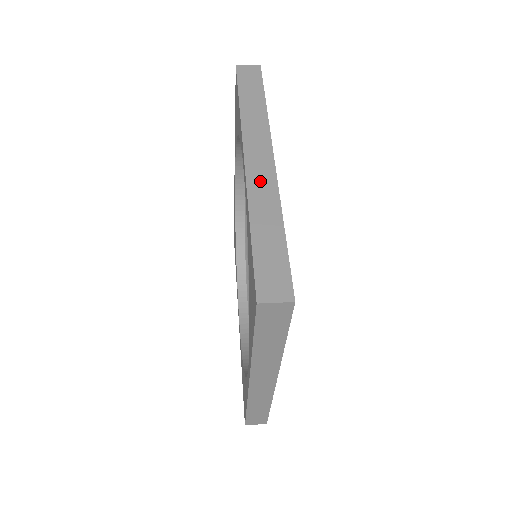
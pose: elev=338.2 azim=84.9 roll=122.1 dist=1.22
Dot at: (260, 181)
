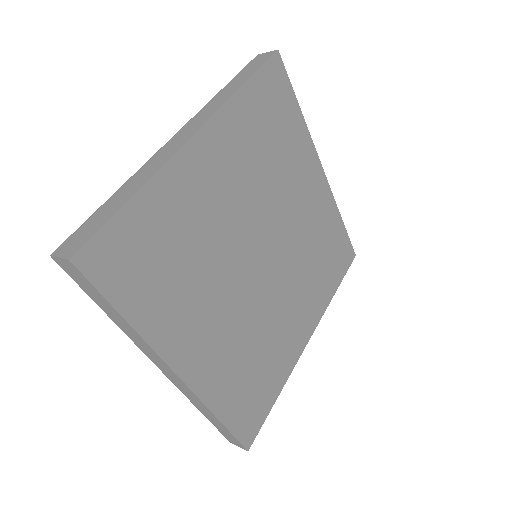
Dot at: (161, 155)
